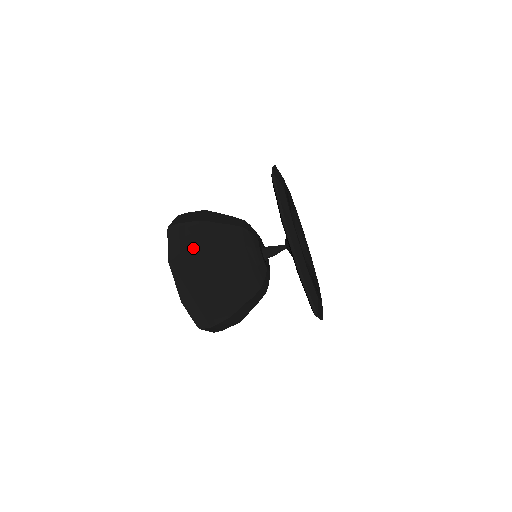
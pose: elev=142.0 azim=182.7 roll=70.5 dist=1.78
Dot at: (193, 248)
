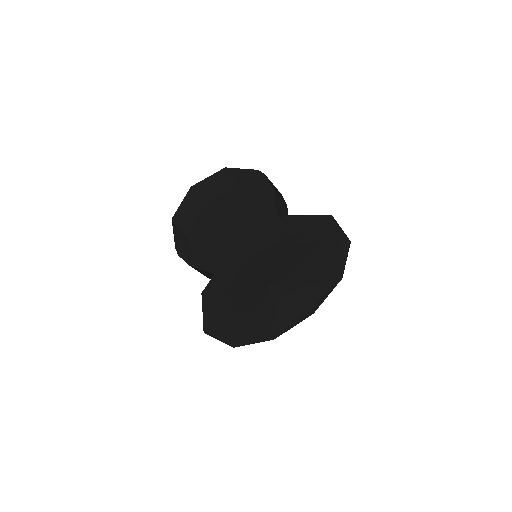
Dot at: (185, 227)
